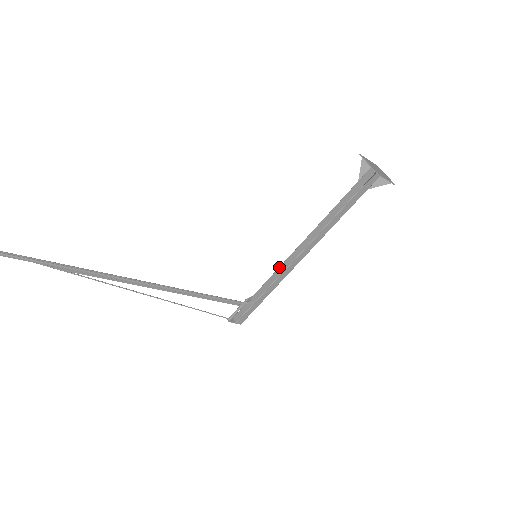
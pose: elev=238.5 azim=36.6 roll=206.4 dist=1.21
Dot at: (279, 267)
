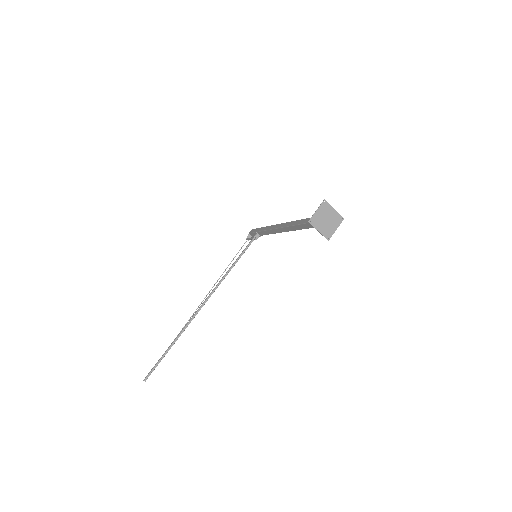
Dot at: (270, 230)
